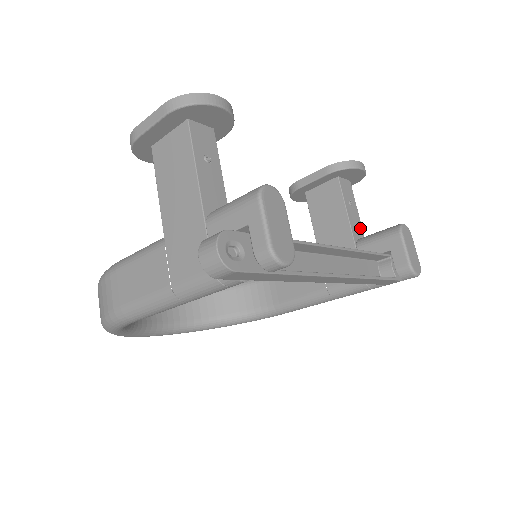
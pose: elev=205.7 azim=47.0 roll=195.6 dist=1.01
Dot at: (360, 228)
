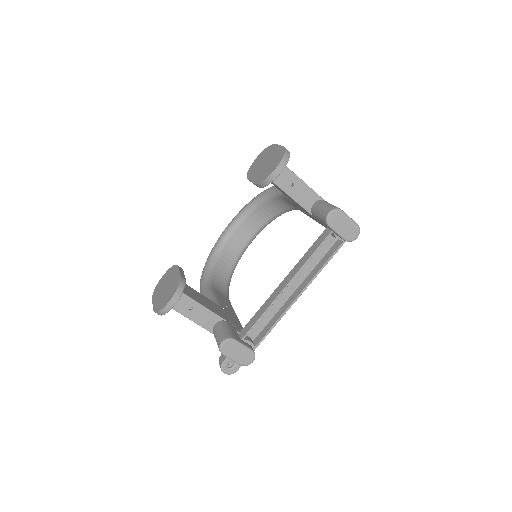
Dot at: (310, 193)
